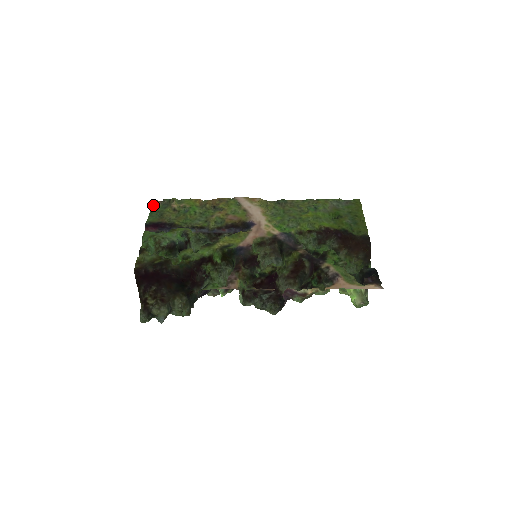
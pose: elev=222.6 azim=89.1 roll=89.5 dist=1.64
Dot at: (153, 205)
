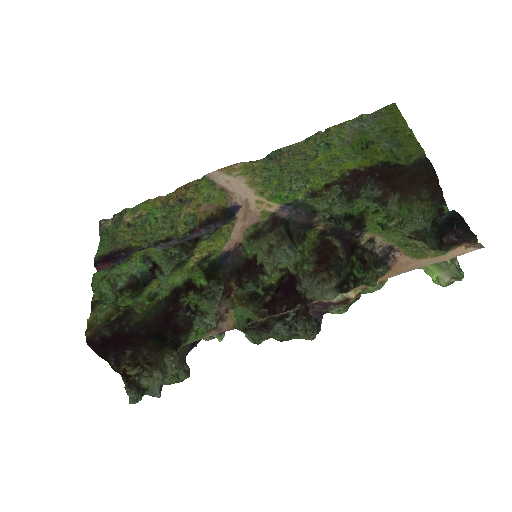
Dot at: (101, 228)
